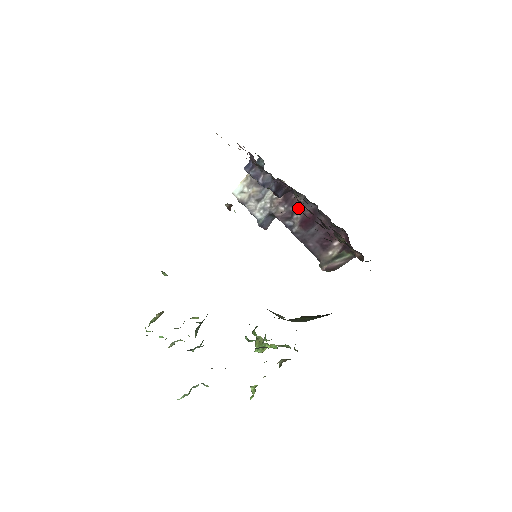
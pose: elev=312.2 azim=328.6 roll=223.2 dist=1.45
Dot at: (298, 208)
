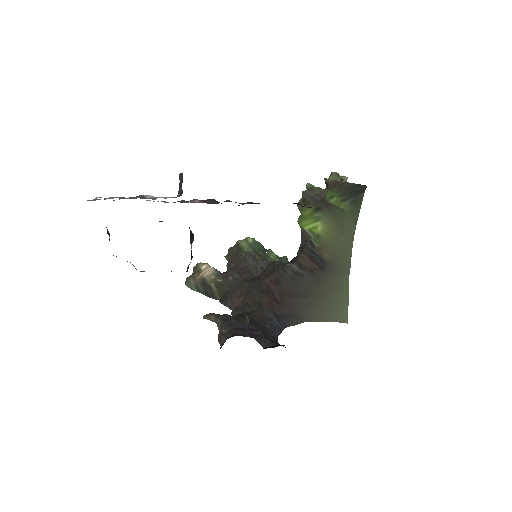
Dot at: occluded
